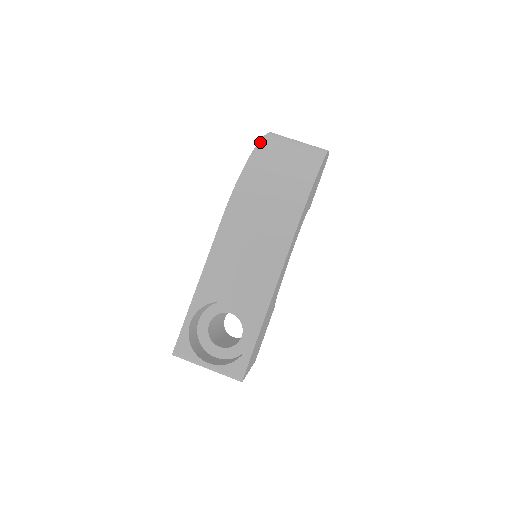
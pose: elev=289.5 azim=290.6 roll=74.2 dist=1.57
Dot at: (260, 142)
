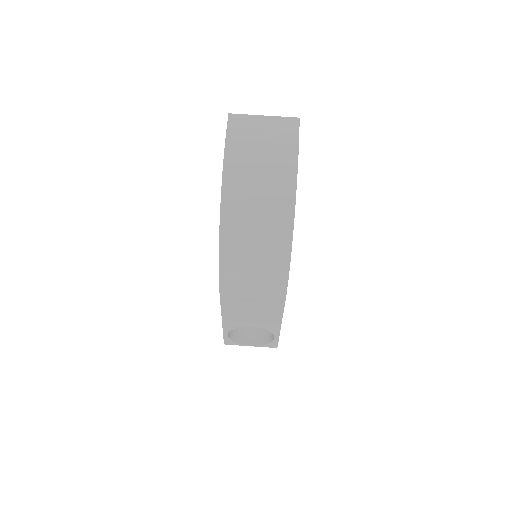
Dot at: (222, 209)
